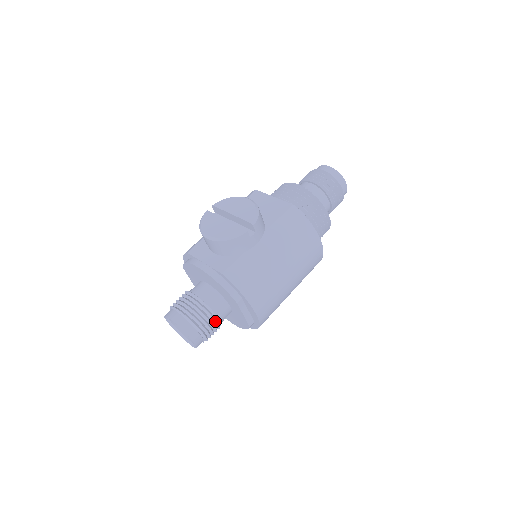
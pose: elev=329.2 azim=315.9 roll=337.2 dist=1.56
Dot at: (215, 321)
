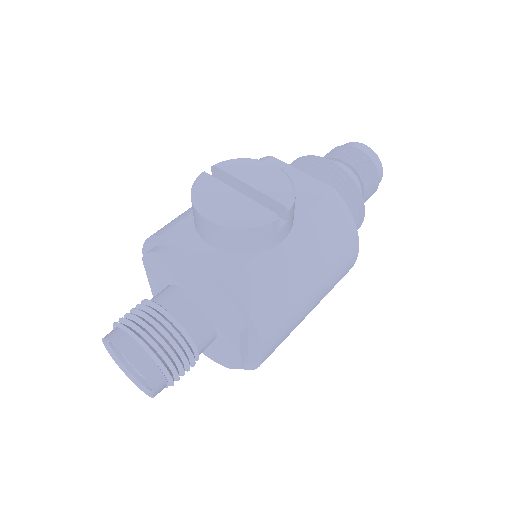
Dot at: (192, 357)
